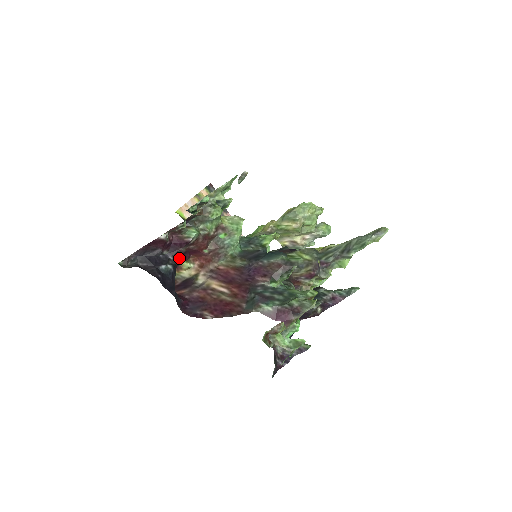
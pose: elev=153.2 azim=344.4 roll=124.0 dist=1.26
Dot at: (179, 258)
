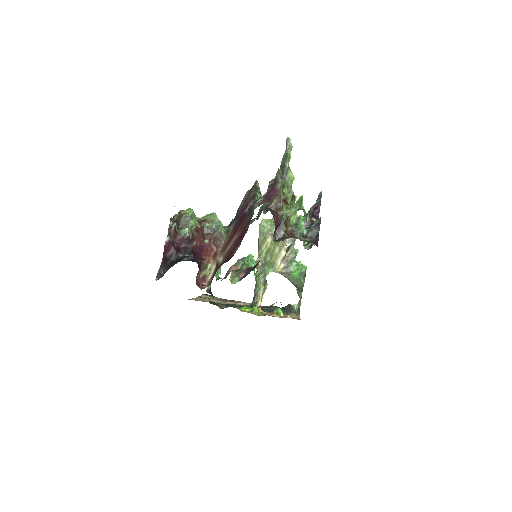
Dot at: (194, 257)
